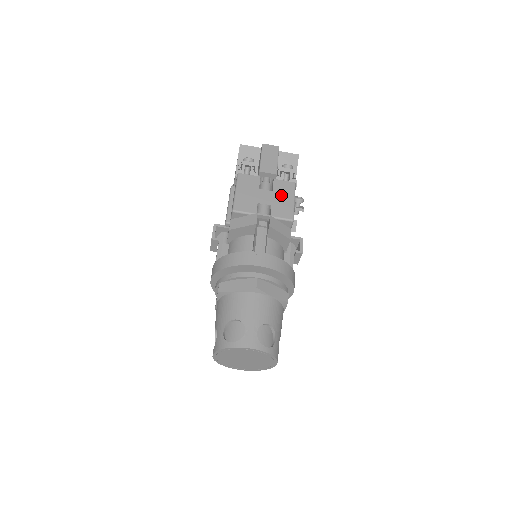
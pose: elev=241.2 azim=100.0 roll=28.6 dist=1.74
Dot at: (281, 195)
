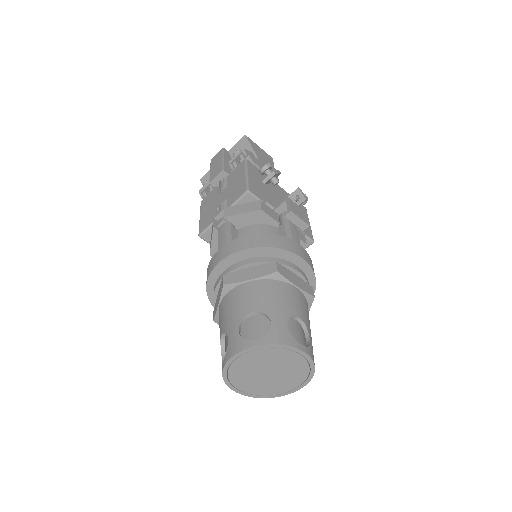
Dot at: (234, 182)
